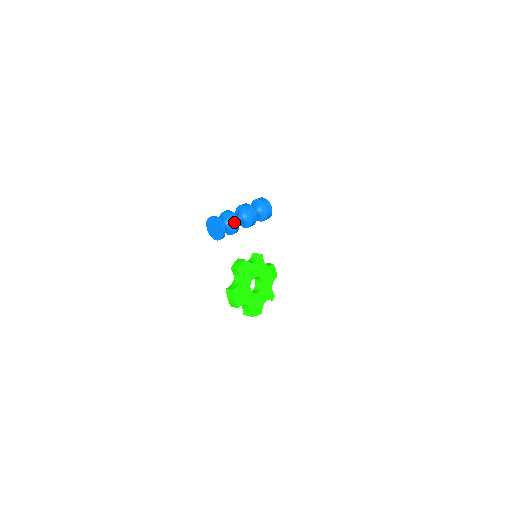
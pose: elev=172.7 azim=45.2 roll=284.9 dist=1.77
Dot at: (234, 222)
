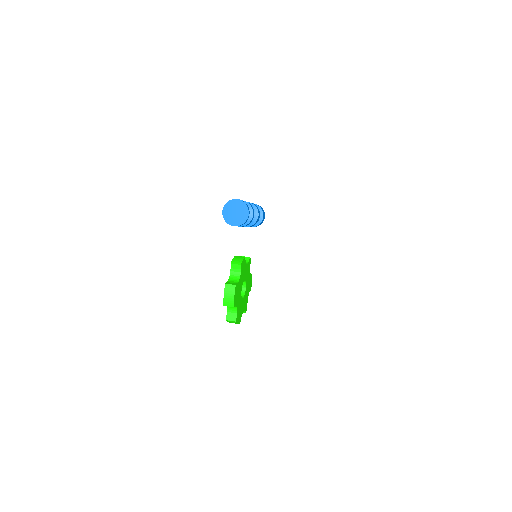
Dot at: (252, 212)
